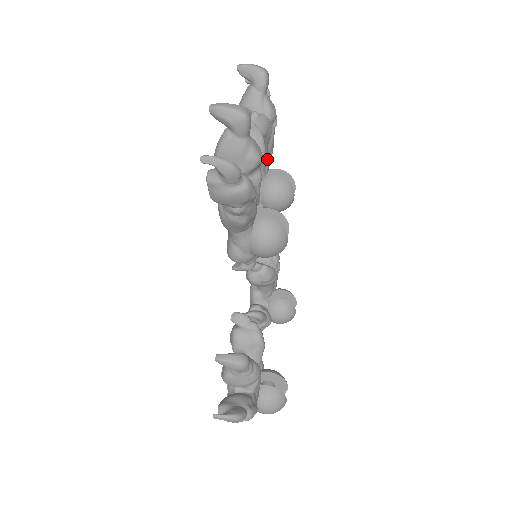
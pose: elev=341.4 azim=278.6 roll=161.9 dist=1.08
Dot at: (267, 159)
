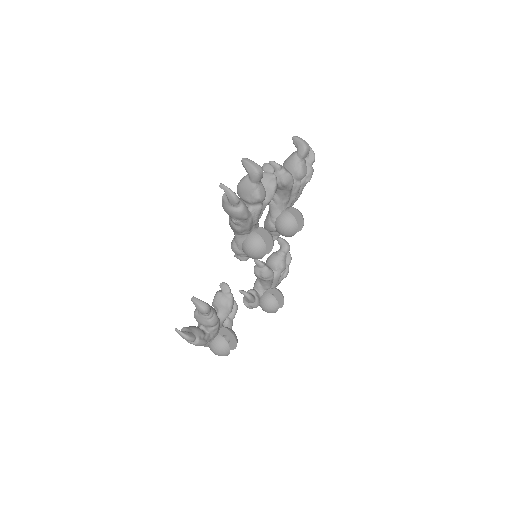
Dot at: (290, 200)
